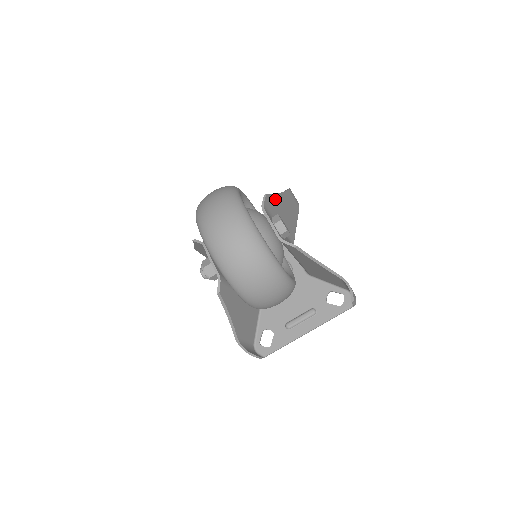
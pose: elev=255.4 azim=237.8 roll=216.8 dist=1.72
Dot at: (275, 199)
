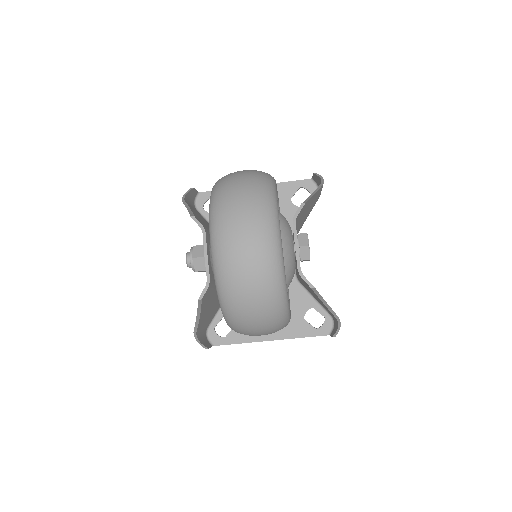
Dot at: (308, 203)
